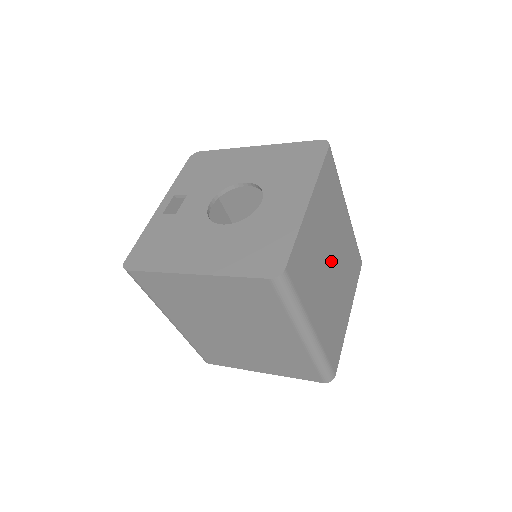
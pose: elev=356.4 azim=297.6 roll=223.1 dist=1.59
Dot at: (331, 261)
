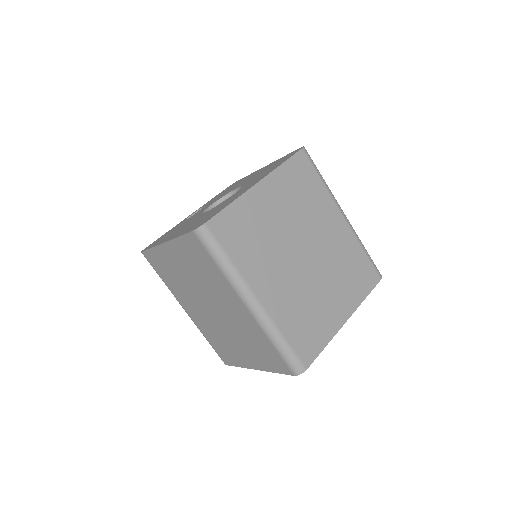
Dot at: (301, 249)
